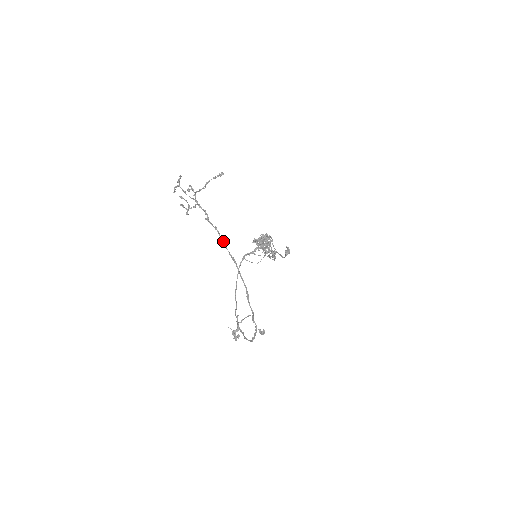
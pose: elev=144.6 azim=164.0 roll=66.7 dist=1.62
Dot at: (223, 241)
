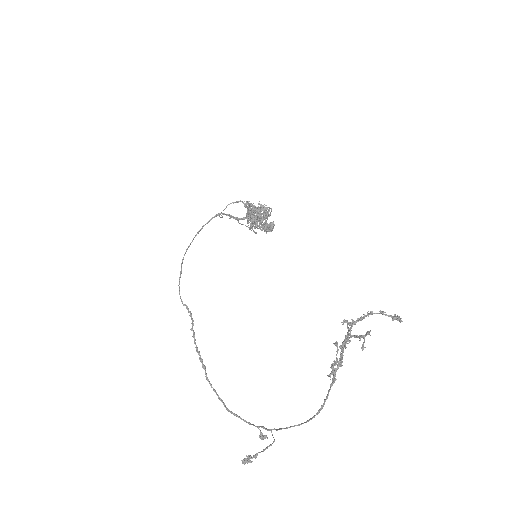
Dot at: occluded
